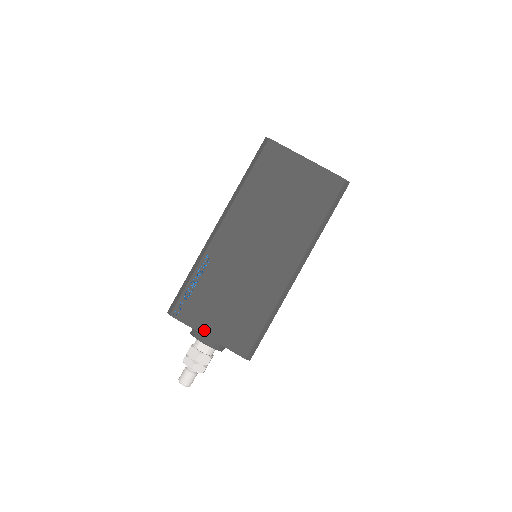
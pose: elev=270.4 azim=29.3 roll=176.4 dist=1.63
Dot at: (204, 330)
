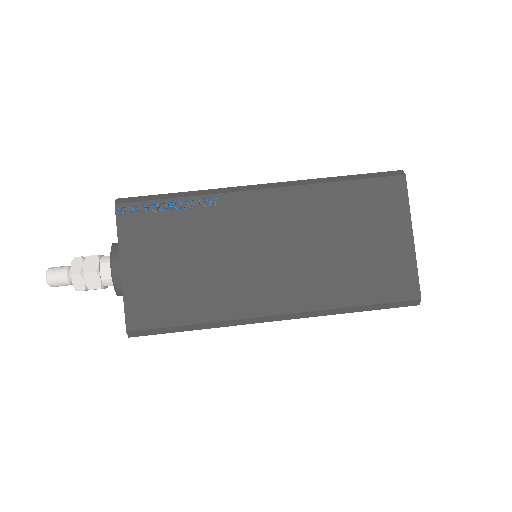
Dot at: (126, 257)
